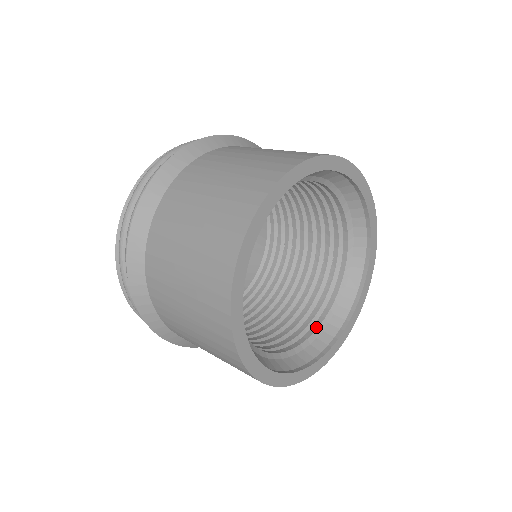
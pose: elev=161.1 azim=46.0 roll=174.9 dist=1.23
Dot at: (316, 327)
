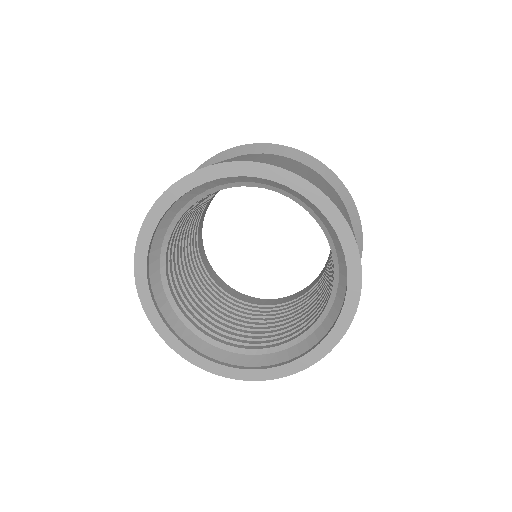
Dot at: (233, 345)
